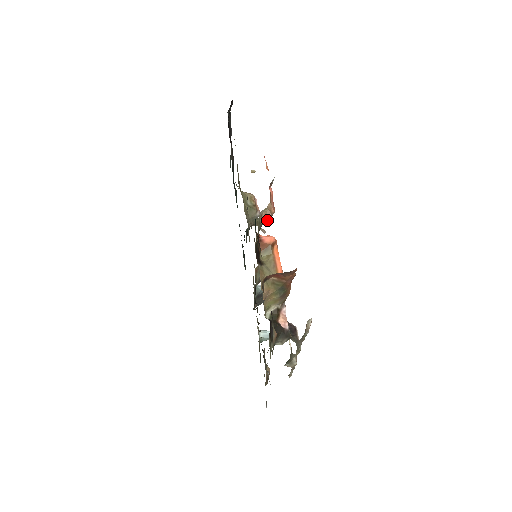
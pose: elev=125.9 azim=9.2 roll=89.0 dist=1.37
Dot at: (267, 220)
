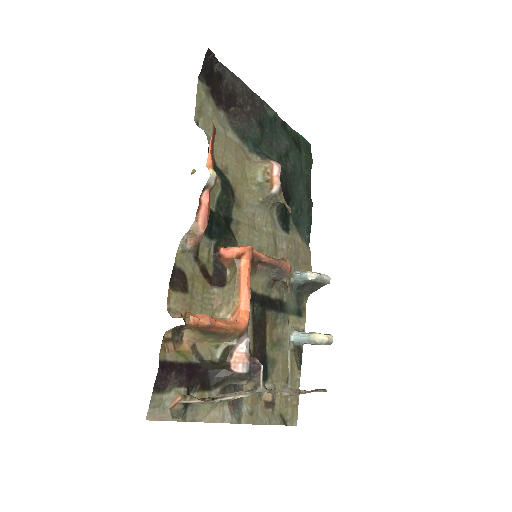
Dot at: (198, 242)
